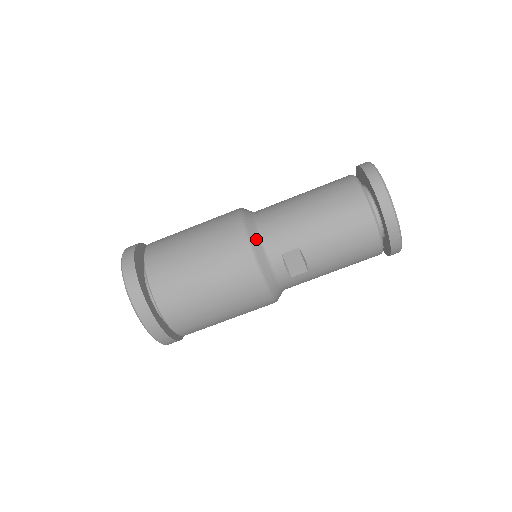
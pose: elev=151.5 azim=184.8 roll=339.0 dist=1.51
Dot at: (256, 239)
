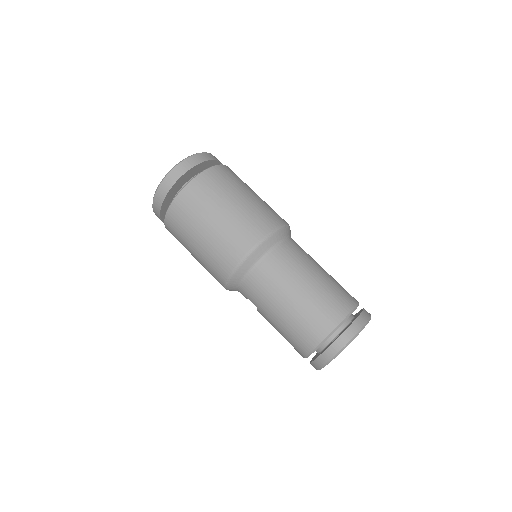
Dot at: (239, 277)
